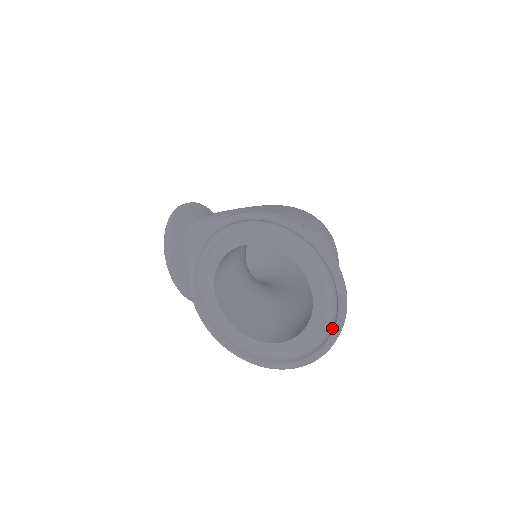
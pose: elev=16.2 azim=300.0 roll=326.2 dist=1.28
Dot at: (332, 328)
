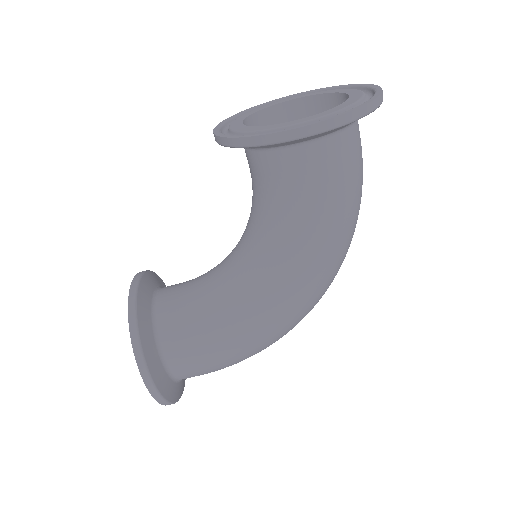
Dot at: occluded
